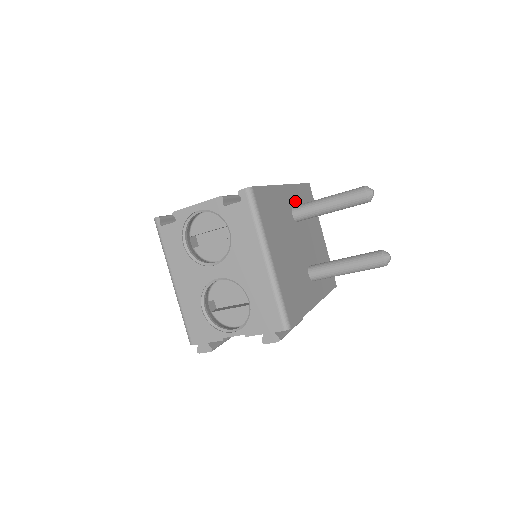
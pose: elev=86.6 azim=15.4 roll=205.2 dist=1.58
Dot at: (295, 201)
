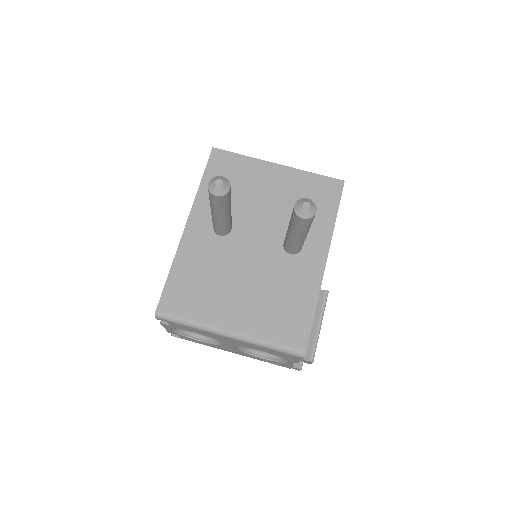
Dot at: occluded
